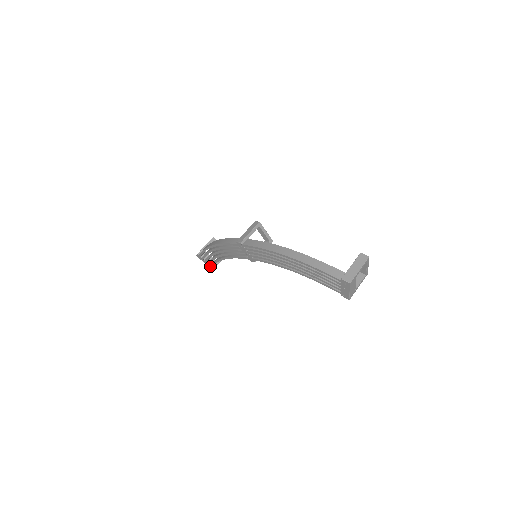
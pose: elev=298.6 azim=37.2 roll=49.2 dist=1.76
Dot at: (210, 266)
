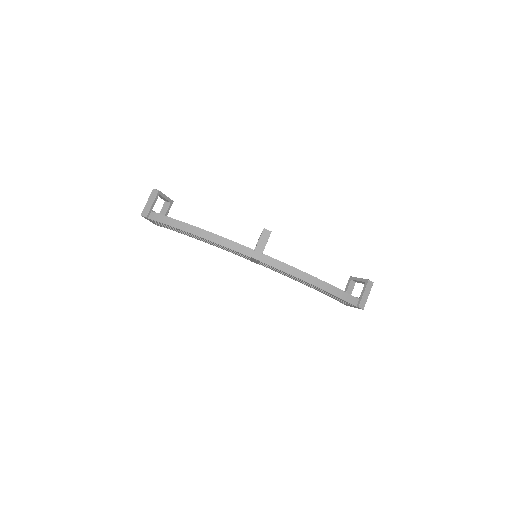
Dot at: occluded
